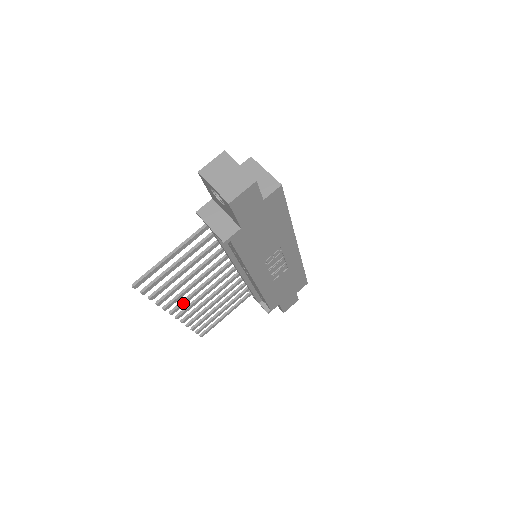
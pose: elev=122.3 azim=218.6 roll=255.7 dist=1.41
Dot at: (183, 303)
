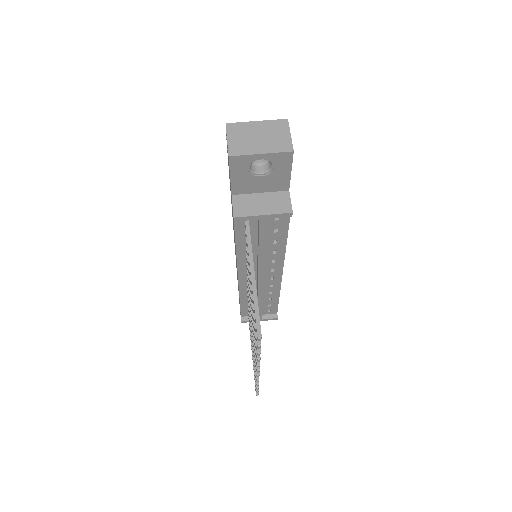
Dot at: occluded
